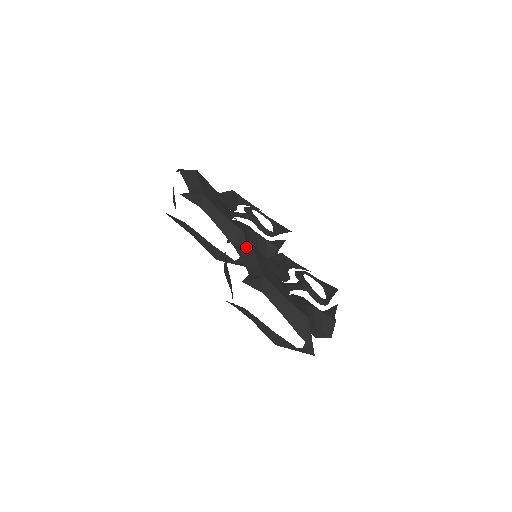
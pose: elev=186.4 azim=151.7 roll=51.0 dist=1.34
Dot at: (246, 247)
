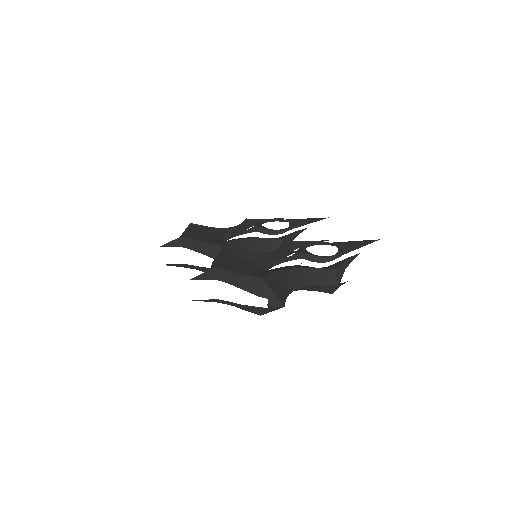
Dot at: (218, 254)
